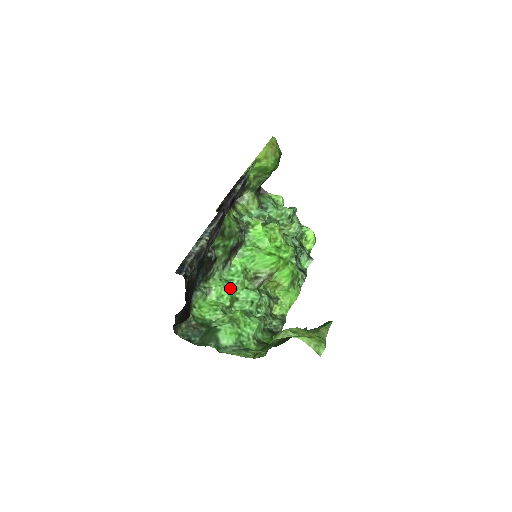
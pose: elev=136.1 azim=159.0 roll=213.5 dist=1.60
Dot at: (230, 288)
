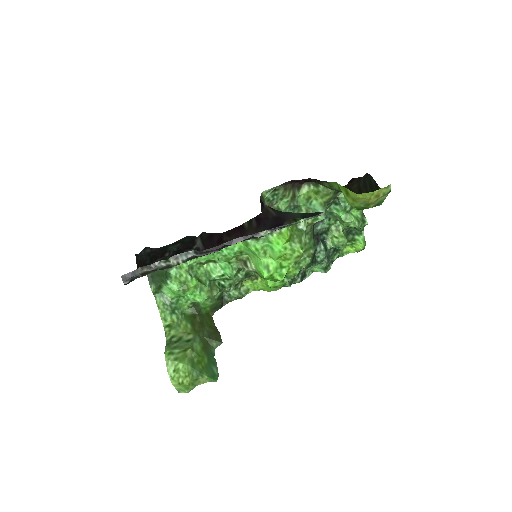
Dot at: (214, 255)
